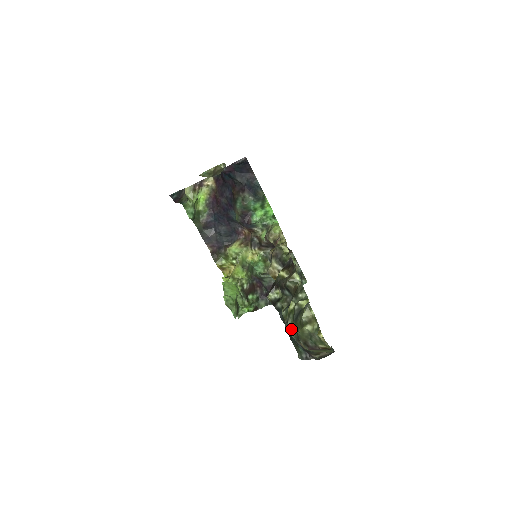
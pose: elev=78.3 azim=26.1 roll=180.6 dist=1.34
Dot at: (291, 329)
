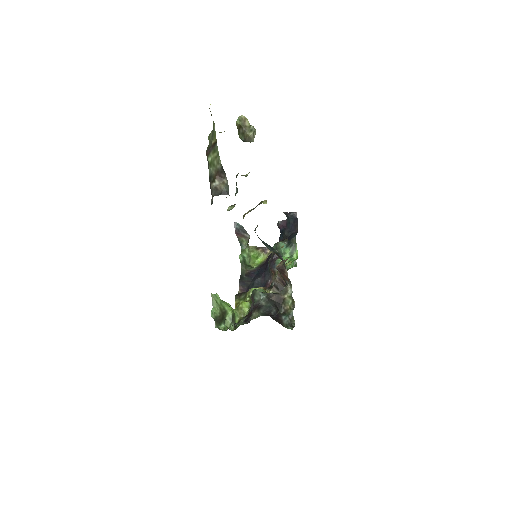
Dot at: occluded
